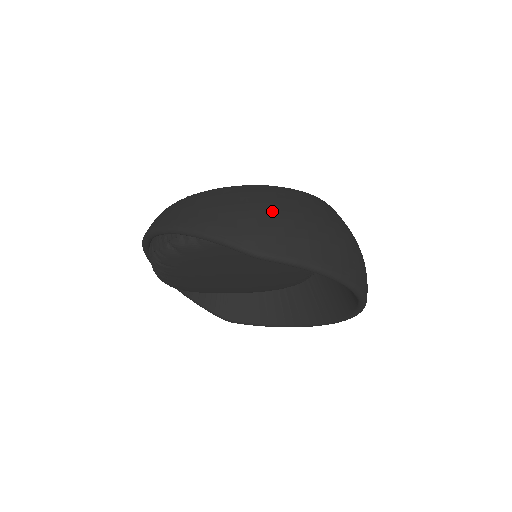
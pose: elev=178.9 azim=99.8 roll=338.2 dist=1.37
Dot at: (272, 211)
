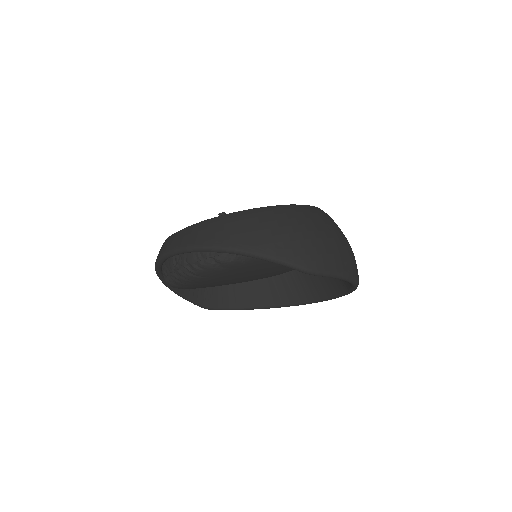
Dot at: (313, 232)
